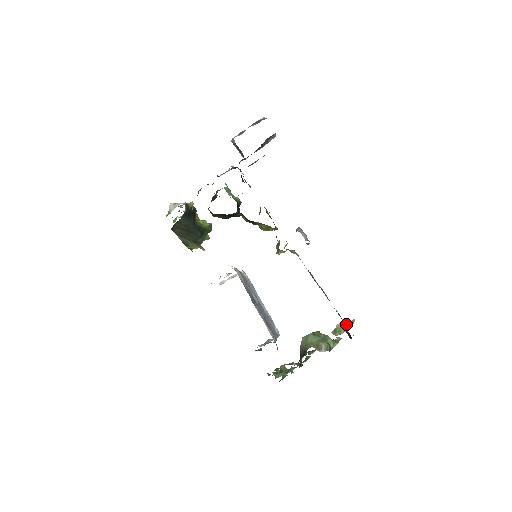
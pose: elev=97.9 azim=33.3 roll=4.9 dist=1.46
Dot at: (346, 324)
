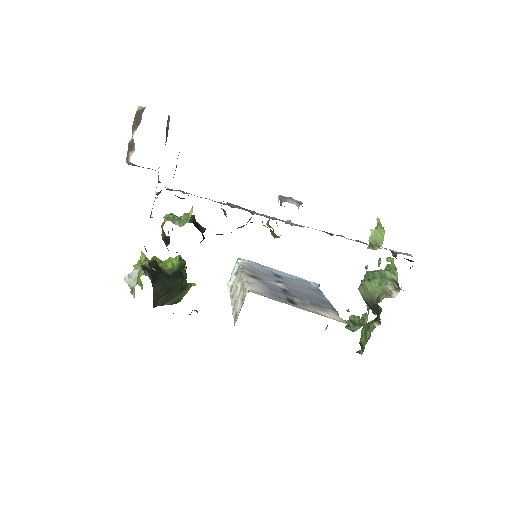
Dot at: (377, 232)
